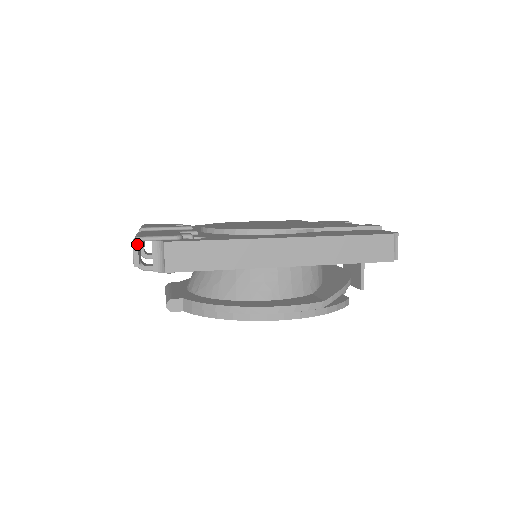
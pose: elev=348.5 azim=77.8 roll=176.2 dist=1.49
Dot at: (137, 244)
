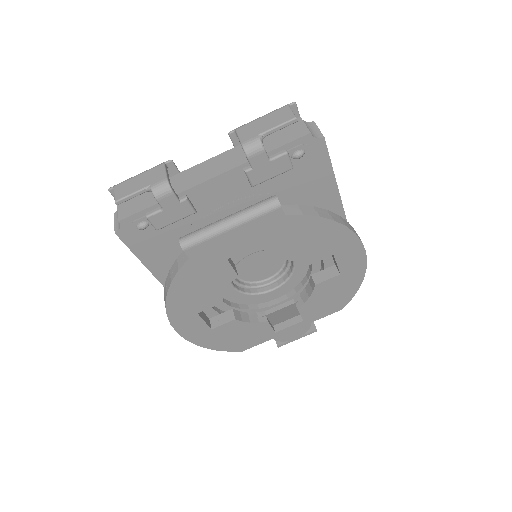
Dot at: occluded
